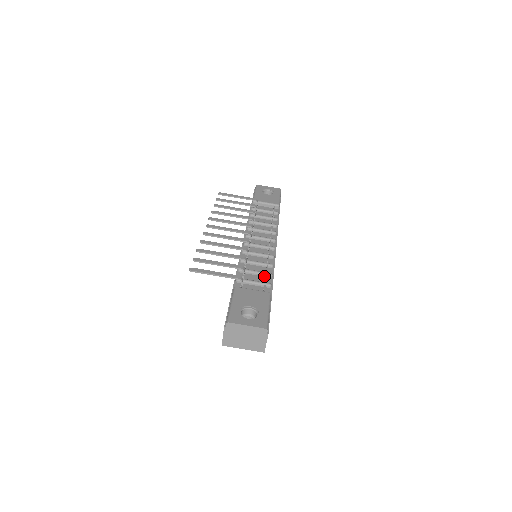
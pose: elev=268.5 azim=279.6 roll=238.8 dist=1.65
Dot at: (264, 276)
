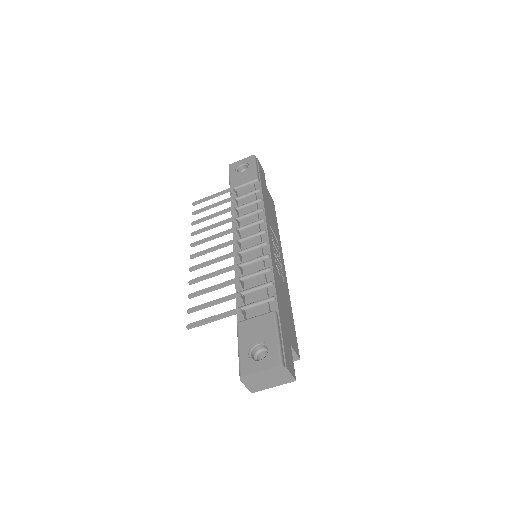
Dot at: (265, 288)
